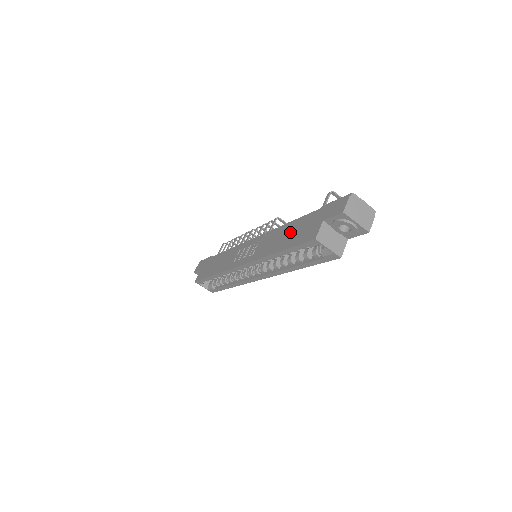
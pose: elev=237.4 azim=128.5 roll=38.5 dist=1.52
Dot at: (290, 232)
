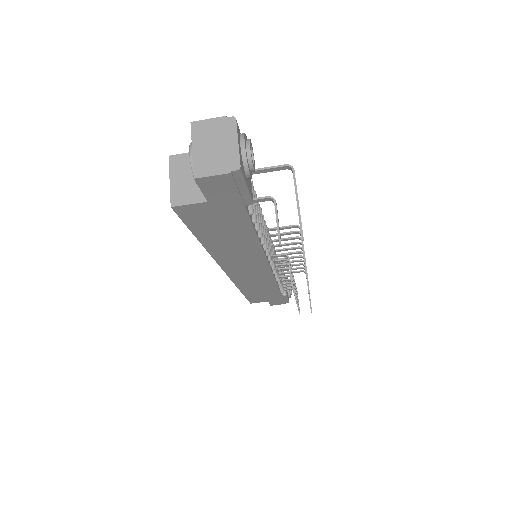
Dot at: occluded
